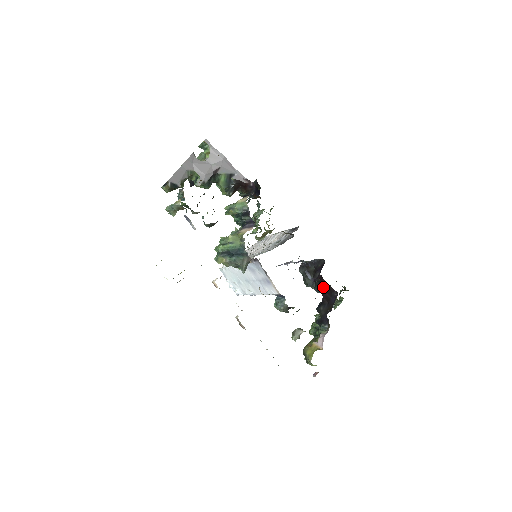
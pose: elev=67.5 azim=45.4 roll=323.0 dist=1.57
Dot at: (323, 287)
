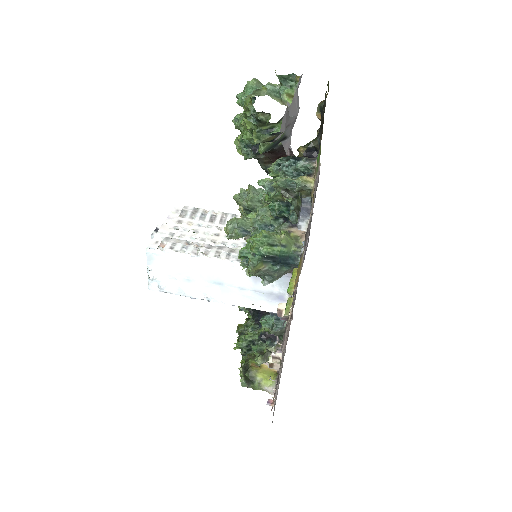
Dot at: occluded
